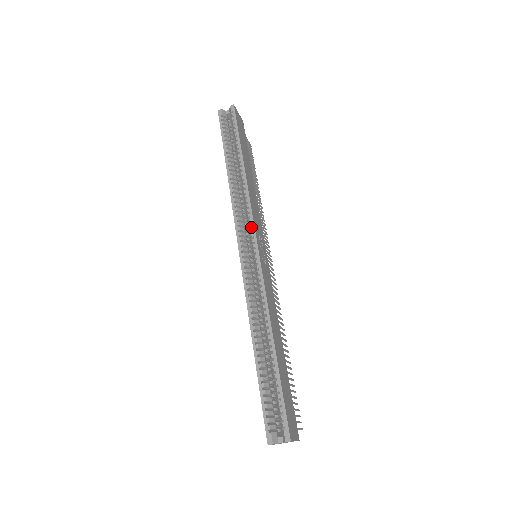
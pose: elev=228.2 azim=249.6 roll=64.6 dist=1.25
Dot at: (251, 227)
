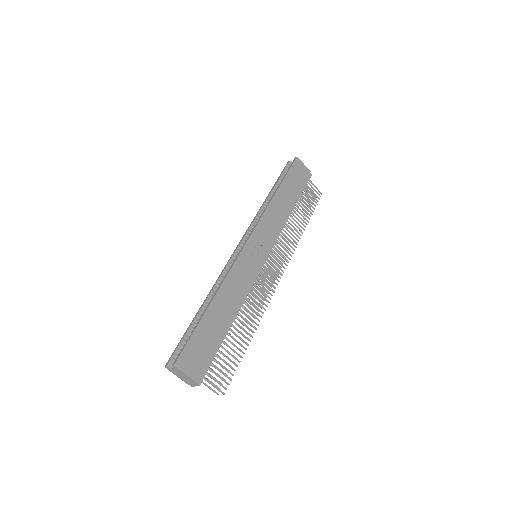
Dot at: (253, 231)
